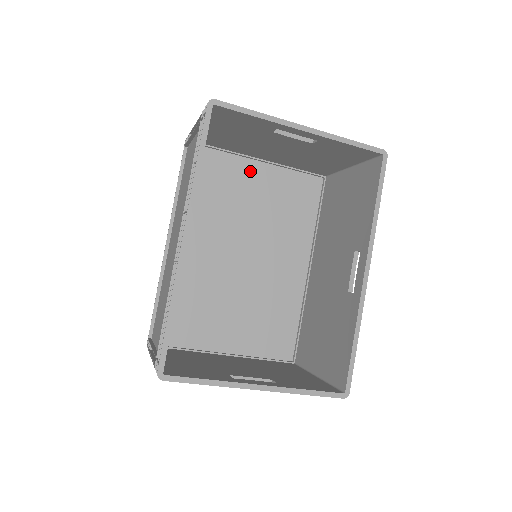
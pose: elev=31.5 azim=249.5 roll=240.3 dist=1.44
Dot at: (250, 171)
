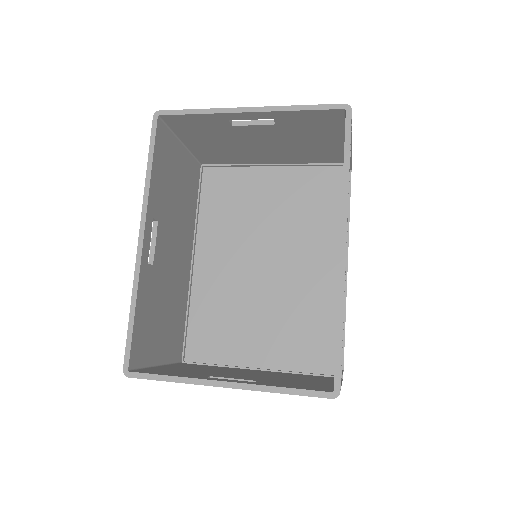
Dot at: (262, 178)
